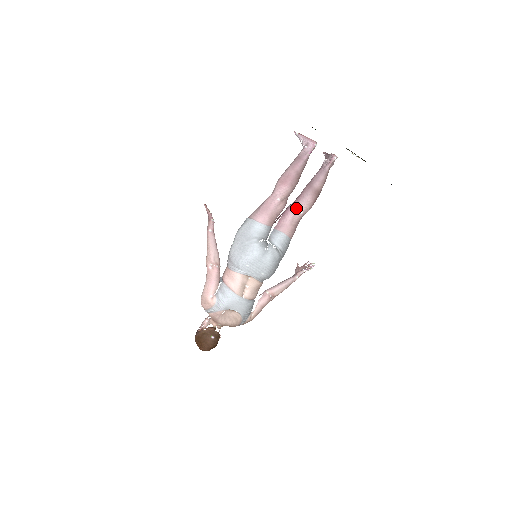
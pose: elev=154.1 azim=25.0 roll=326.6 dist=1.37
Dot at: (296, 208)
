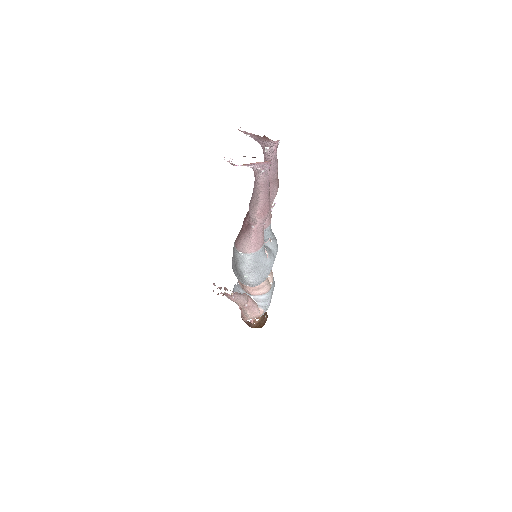
Dot at: occluded
